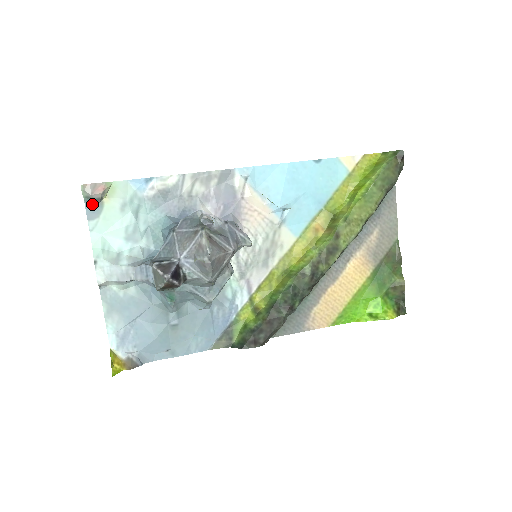
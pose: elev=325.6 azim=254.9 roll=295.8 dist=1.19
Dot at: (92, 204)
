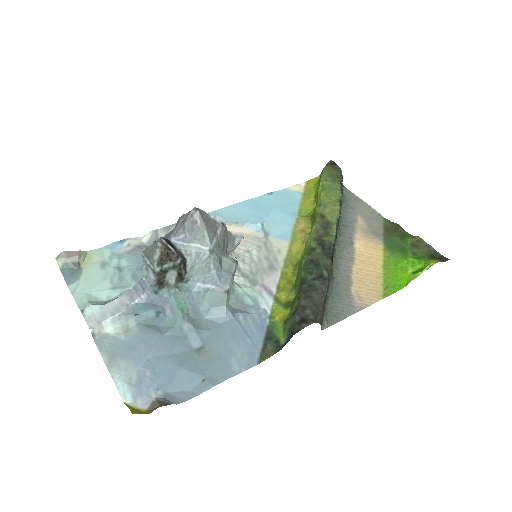
Dot at: (70, 271)
